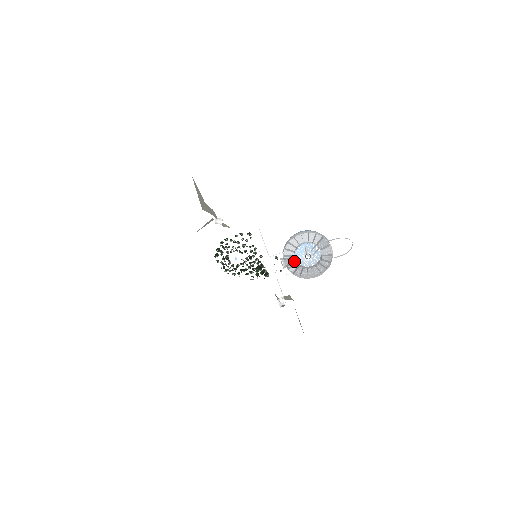
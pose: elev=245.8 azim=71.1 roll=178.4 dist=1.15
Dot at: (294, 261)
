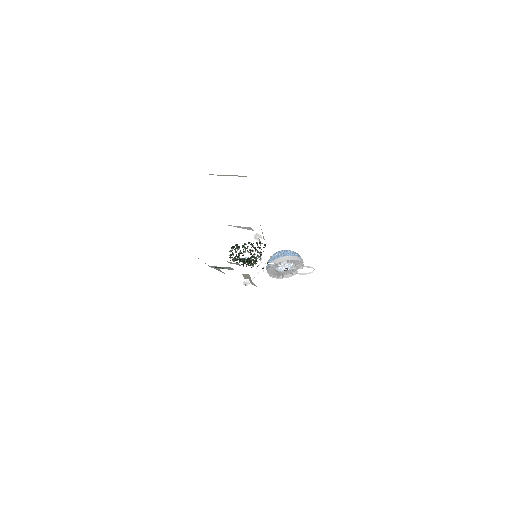
Dot at: (275, 267)
